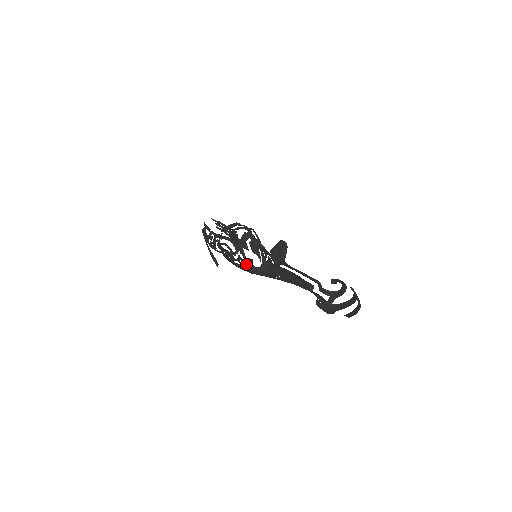
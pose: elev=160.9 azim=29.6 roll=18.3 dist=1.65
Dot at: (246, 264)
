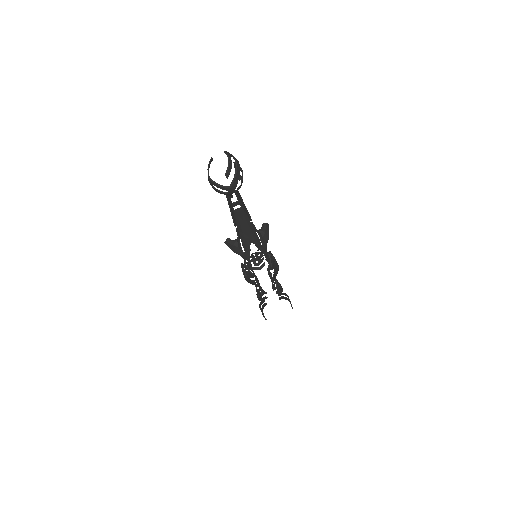
Dot at: occluded
